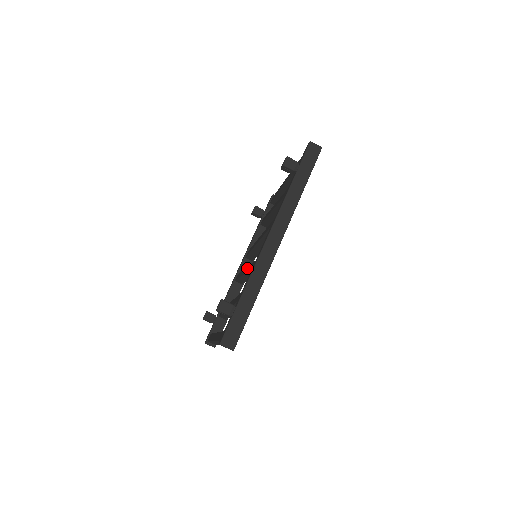
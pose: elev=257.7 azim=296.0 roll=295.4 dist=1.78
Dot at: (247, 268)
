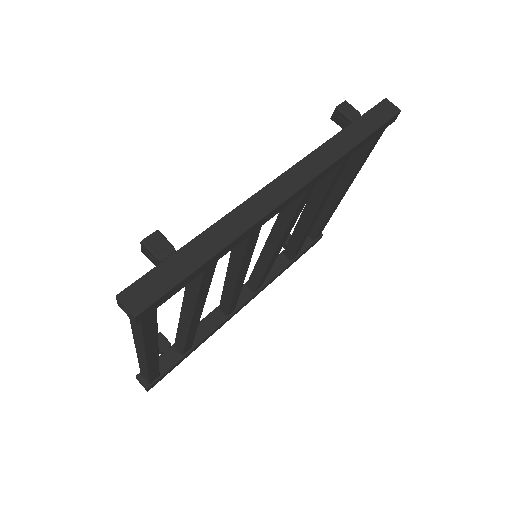
Dot at: occluded
